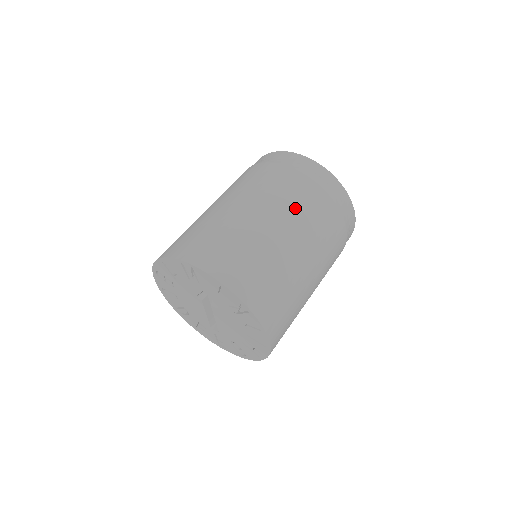
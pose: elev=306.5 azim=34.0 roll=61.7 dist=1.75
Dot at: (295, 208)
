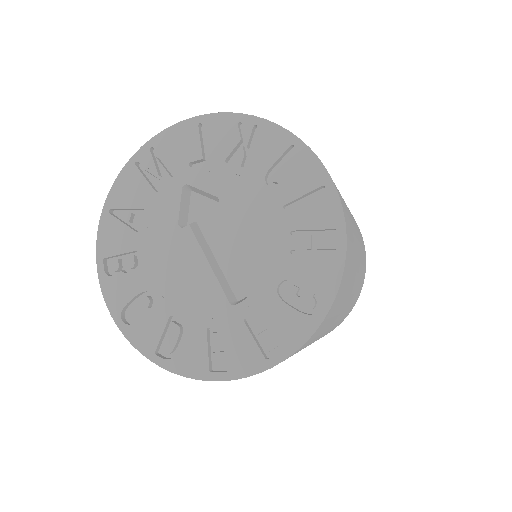
Dot at: occluded
